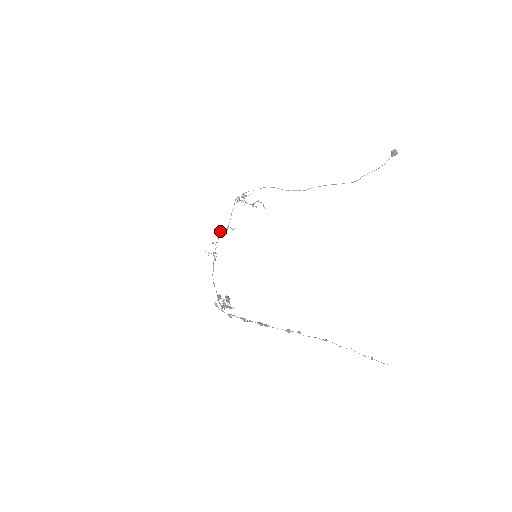
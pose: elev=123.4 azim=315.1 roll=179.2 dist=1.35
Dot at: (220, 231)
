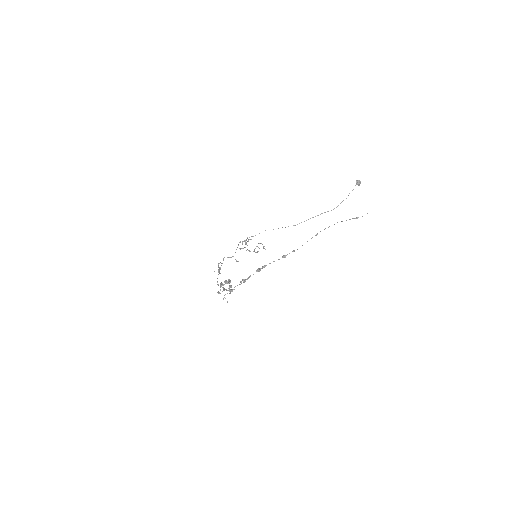
Dot at: occluded
